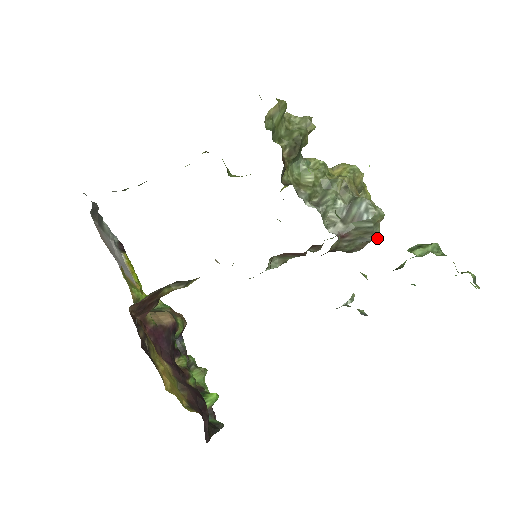
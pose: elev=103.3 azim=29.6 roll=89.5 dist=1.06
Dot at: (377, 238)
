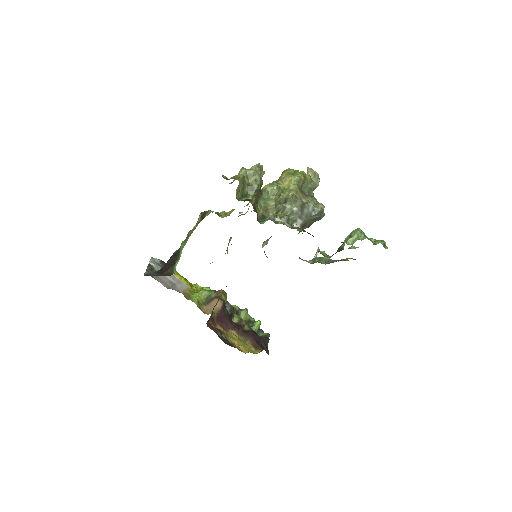
Dot at: (323, 216)
